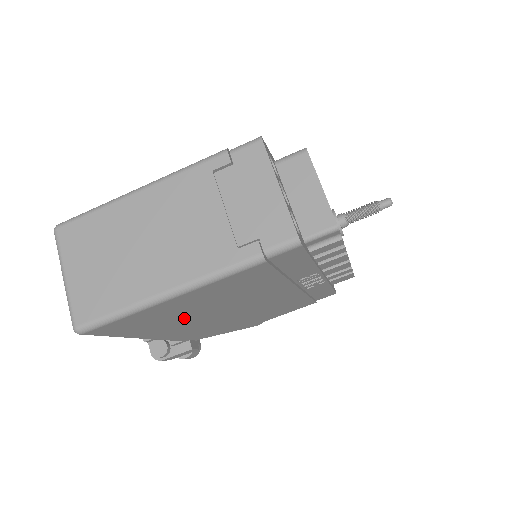
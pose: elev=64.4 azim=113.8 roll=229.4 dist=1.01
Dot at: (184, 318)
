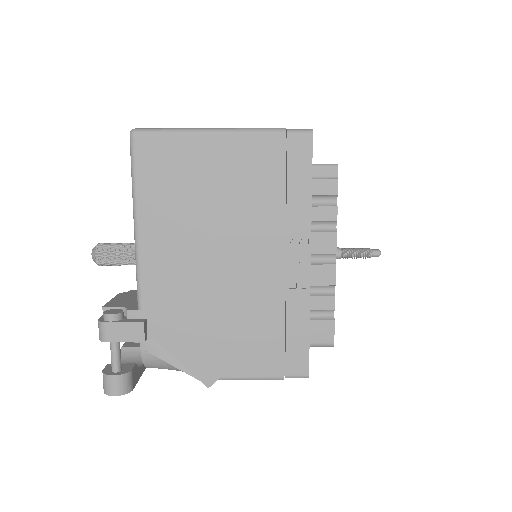
Dot at: (188, 209)
